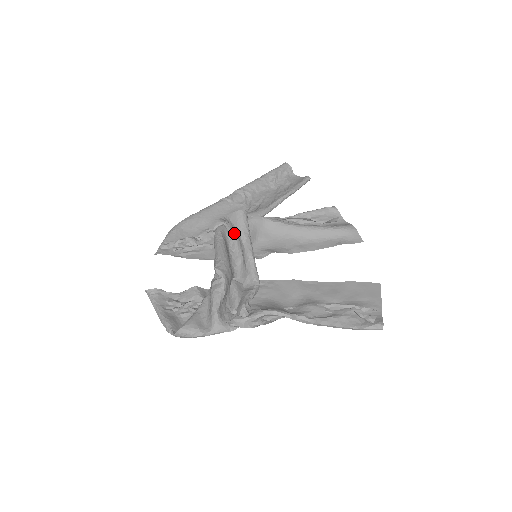
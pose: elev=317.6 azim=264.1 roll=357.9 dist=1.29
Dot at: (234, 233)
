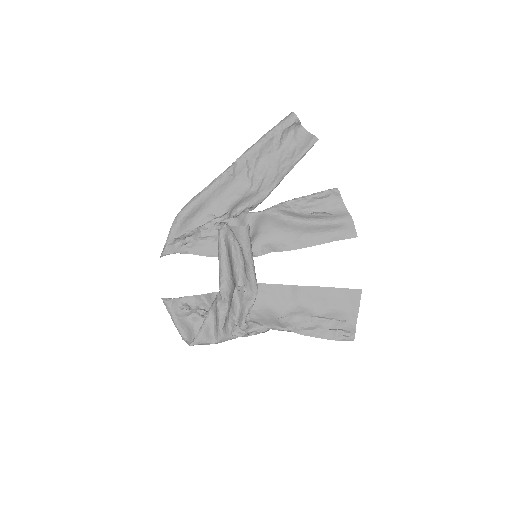
Dot at: occluded
